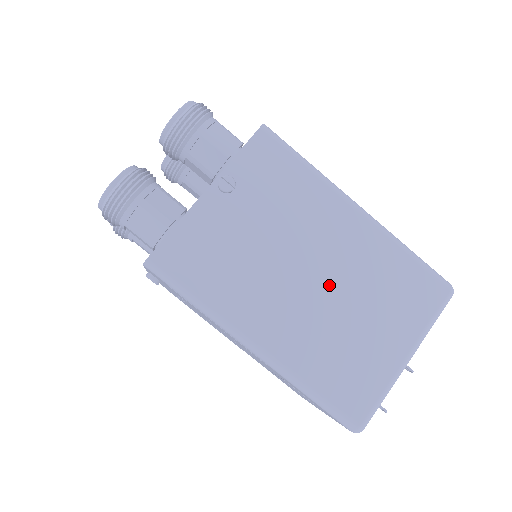
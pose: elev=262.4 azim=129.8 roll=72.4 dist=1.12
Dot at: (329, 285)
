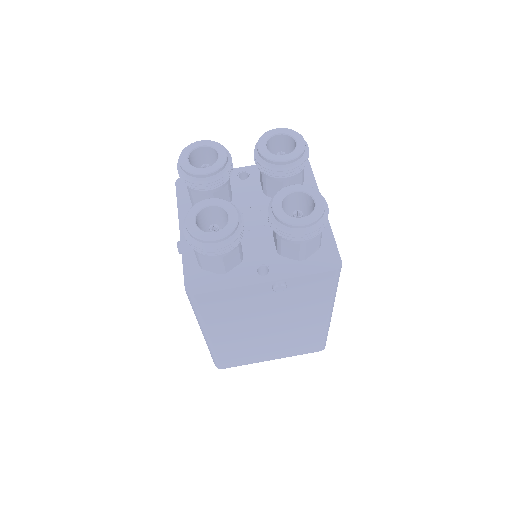
Dot at: (273, 334)
